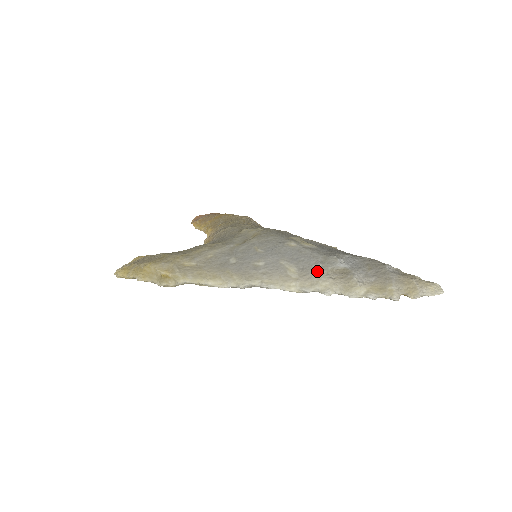
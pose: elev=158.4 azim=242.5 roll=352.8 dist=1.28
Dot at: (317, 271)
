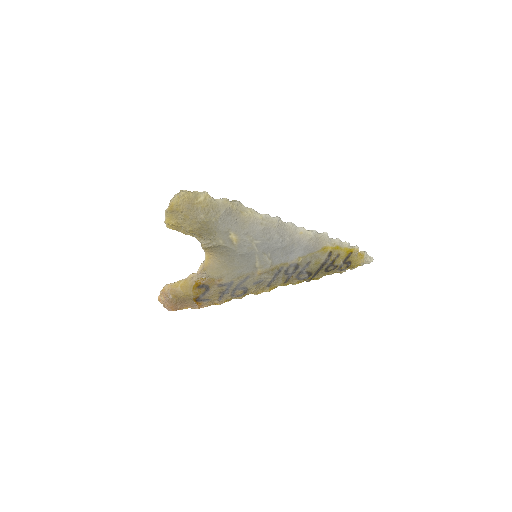
Dot at: occluded
